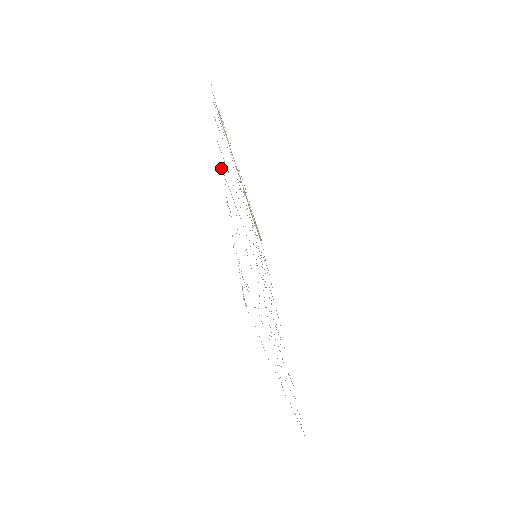
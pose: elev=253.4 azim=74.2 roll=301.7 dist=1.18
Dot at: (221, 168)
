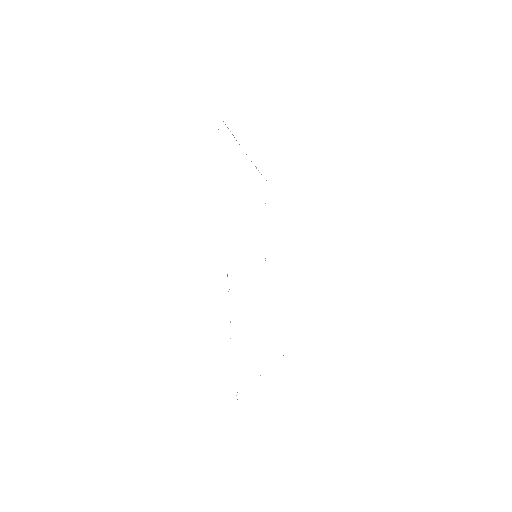
Dot at: occluded
